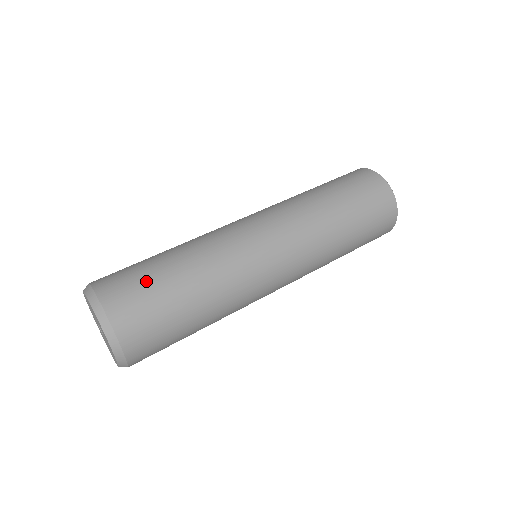
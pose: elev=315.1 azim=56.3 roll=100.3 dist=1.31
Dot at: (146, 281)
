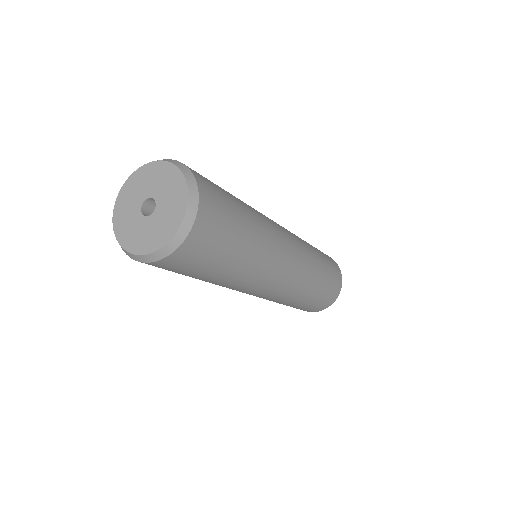
Dot at: occluded
